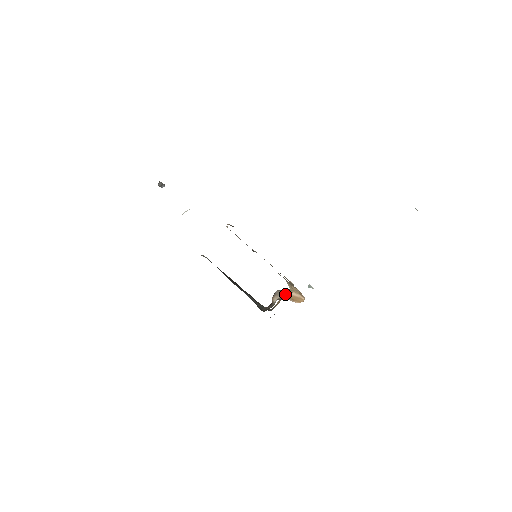
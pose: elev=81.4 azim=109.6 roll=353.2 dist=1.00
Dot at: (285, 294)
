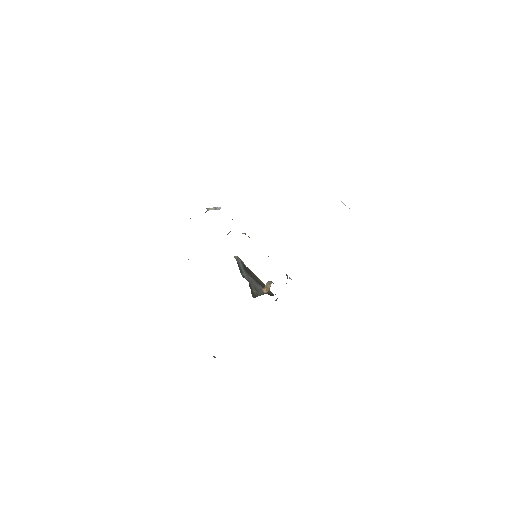
Dot at: (269, 285)
